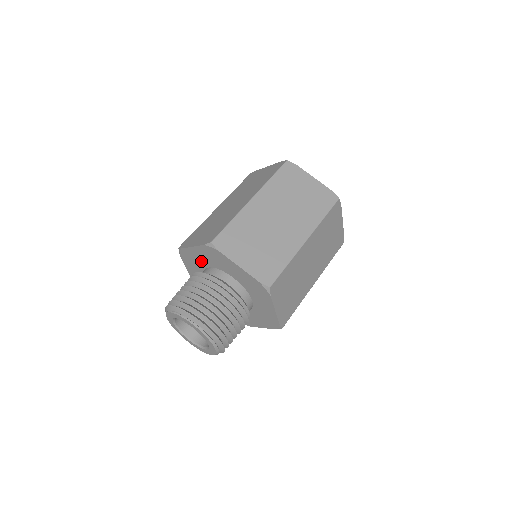
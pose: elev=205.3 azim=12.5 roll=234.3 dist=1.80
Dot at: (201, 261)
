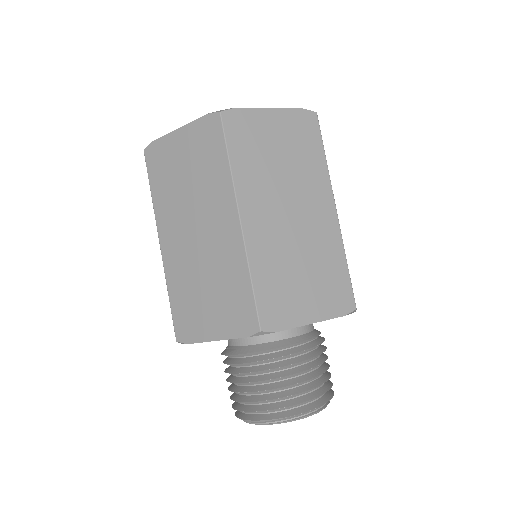
Dot at: occluded
